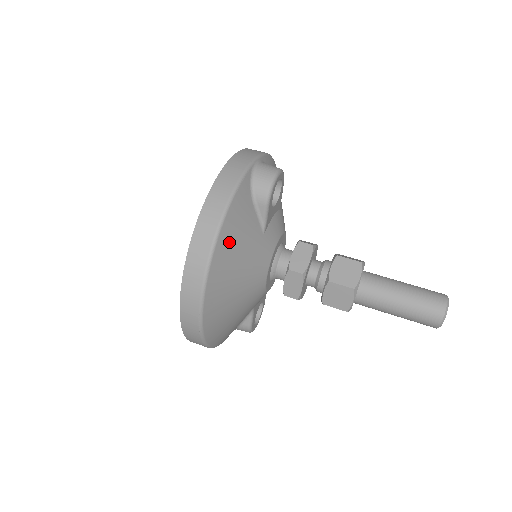
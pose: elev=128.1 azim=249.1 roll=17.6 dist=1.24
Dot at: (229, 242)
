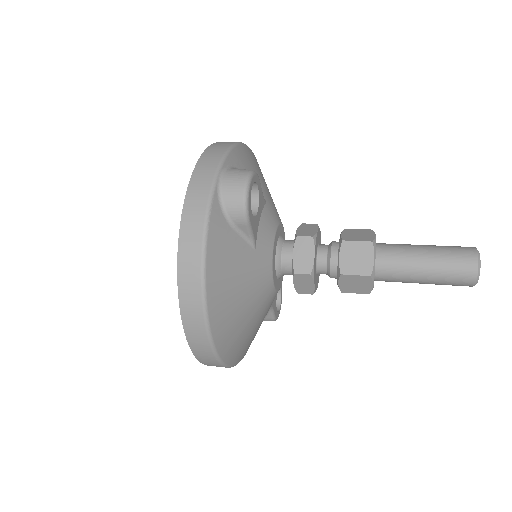
Dot at: (220, 285)
